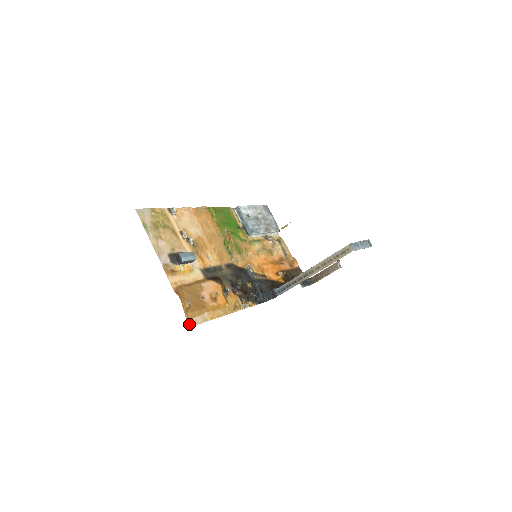
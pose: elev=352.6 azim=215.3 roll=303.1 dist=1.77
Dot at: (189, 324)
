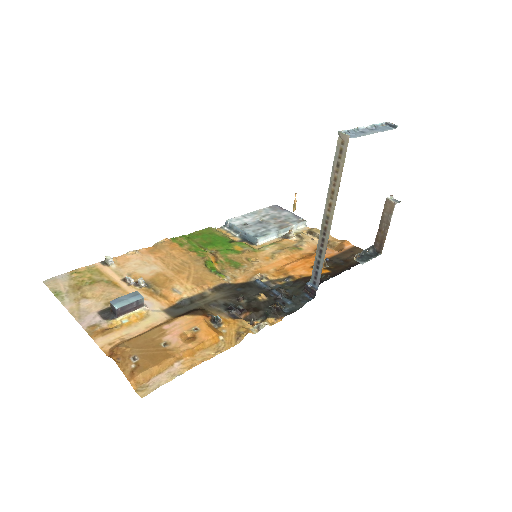
Dot at: (140, 393)
